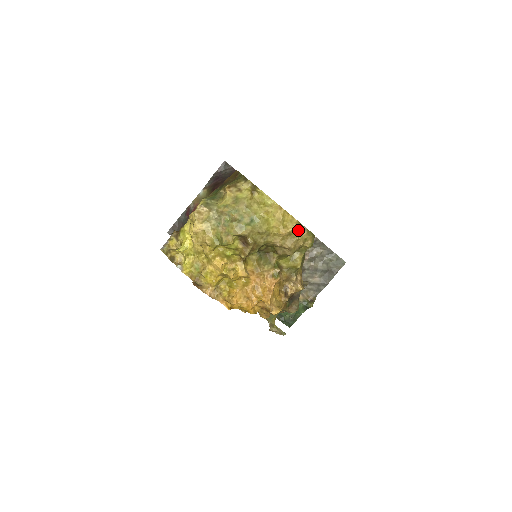
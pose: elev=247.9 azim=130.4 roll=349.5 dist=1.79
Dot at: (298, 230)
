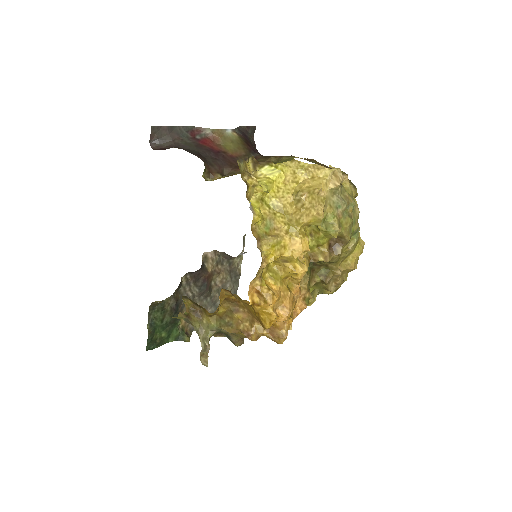
Dot at: occluded
